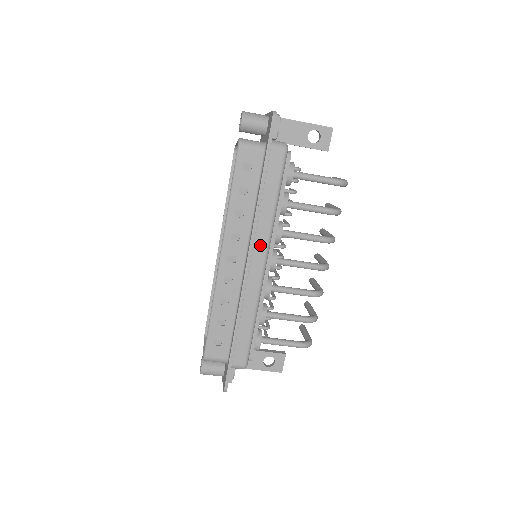
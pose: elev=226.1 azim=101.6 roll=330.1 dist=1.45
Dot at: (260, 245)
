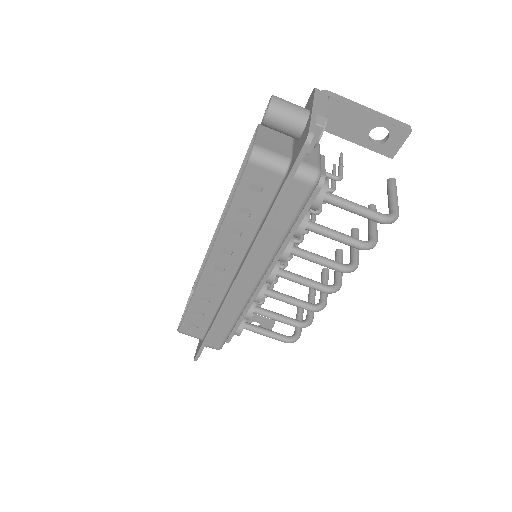
Dot at: (255, 269)
